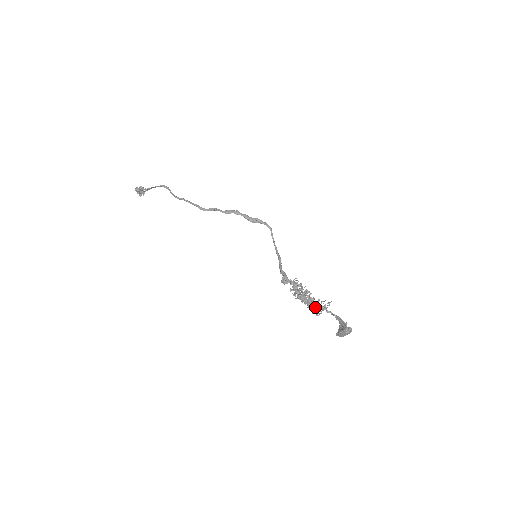
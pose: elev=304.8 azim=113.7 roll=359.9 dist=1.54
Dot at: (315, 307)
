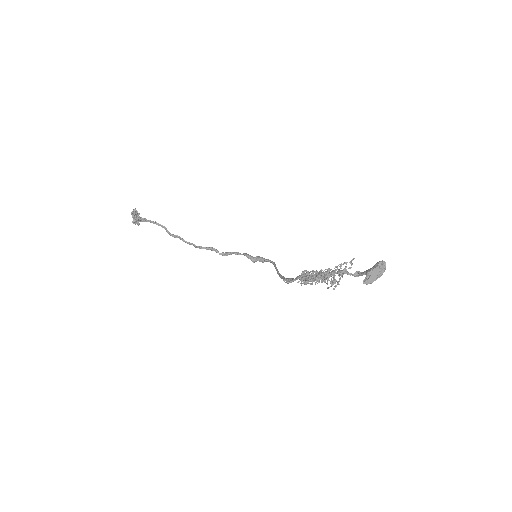
Dot at: (332, 274)
